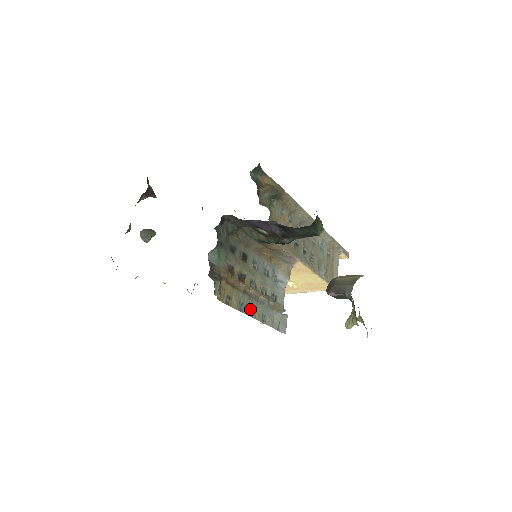
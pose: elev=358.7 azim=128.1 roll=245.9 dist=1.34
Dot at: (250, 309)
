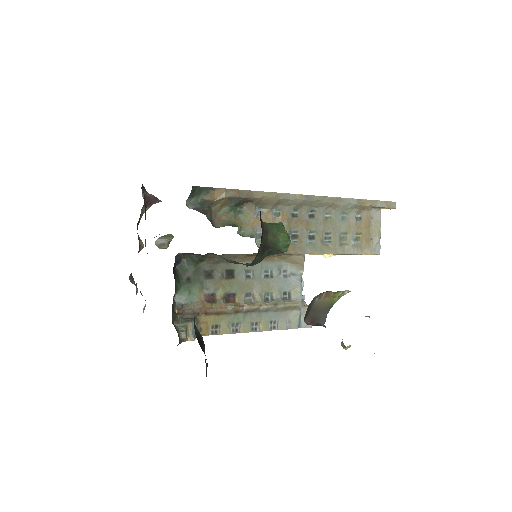
Dot at: (250, 325)
